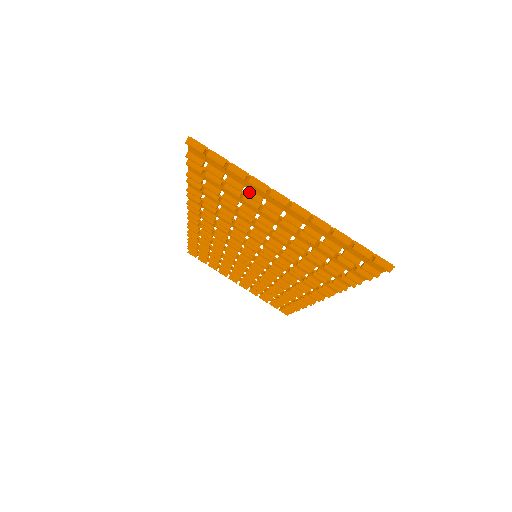
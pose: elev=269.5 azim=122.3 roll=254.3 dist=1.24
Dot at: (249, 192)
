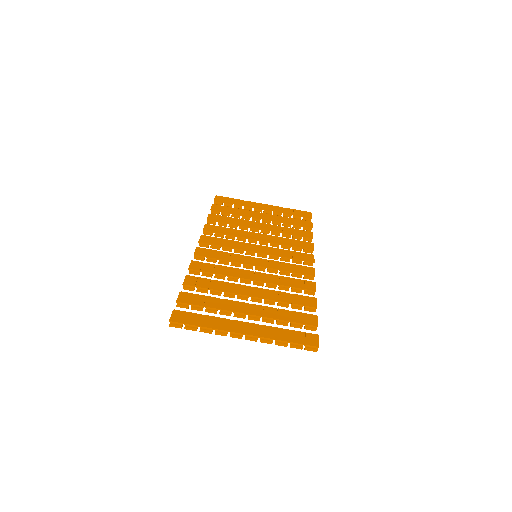
Dot at: (220, 321)
